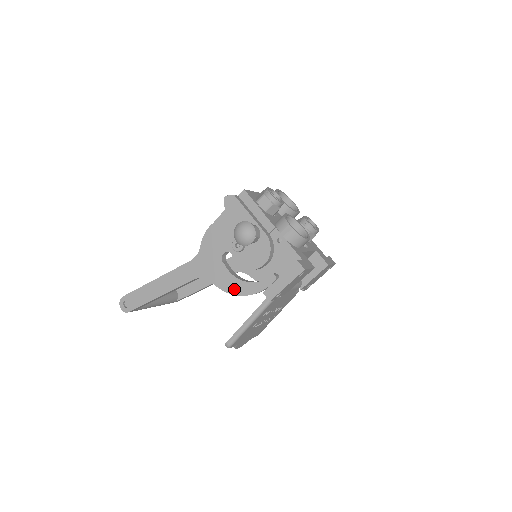
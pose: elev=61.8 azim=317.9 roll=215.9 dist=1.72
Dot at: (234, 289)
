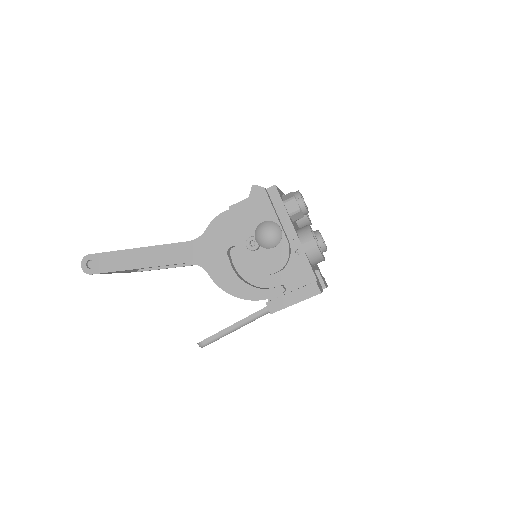
Dot at: (232, 288)
